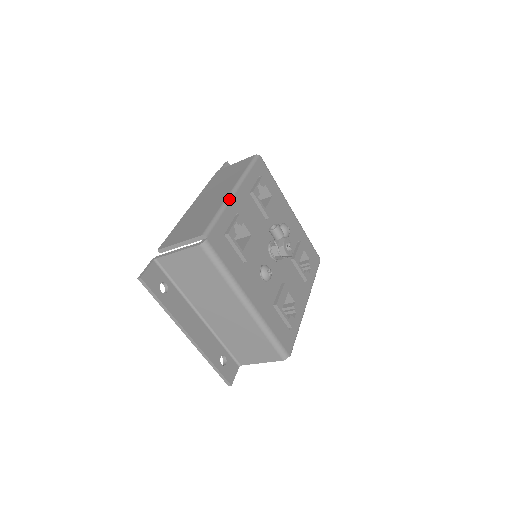
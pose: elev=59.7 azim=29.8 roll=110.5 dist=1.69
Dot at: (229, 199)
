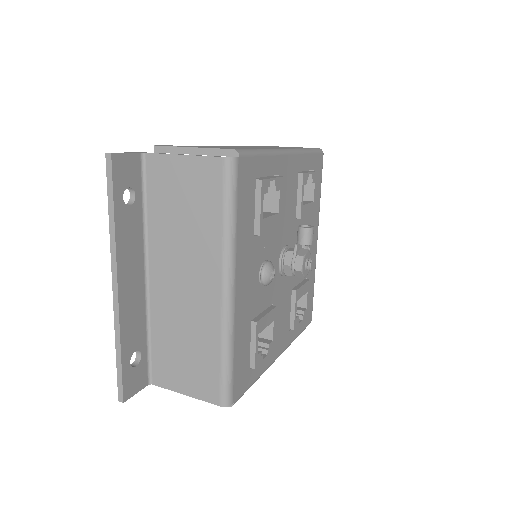
Dot at: (280, 151)
